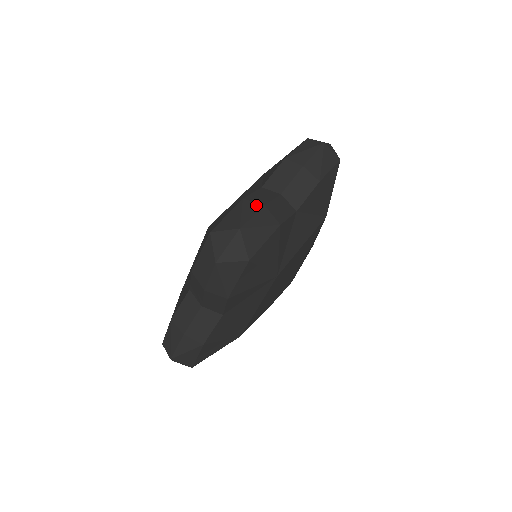
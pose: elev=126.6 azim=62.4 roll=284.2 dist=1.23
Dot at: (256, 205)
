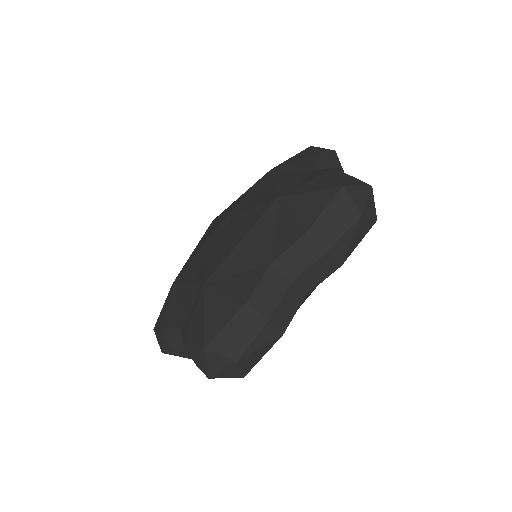
Dot at: (259, 319)
